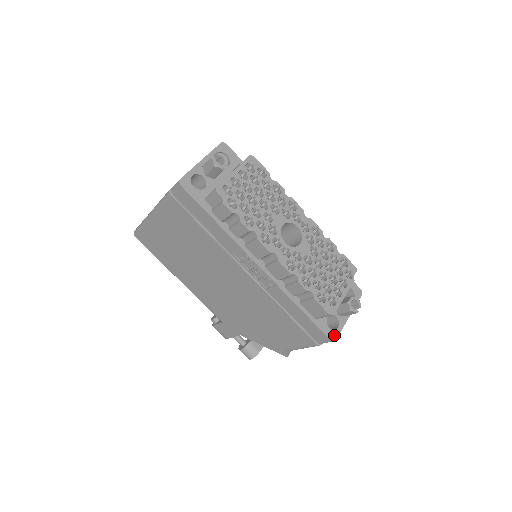
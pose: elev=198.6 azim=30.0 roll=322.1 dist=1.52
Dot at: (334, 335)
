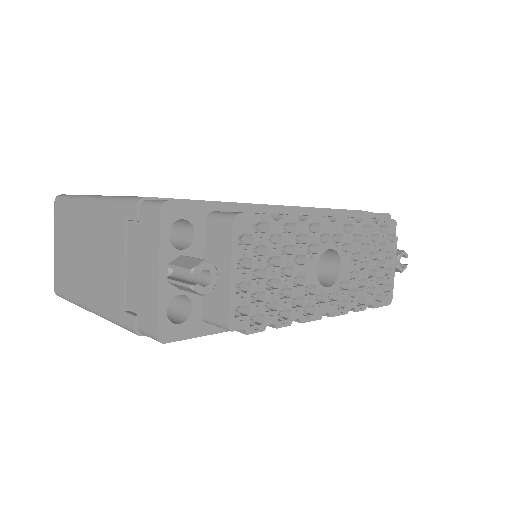
Dot at: occluded
